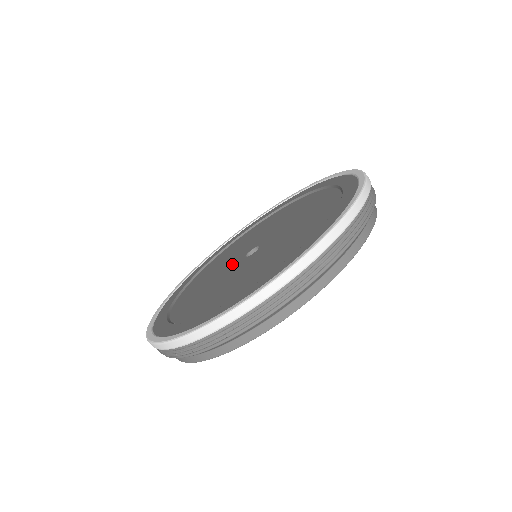
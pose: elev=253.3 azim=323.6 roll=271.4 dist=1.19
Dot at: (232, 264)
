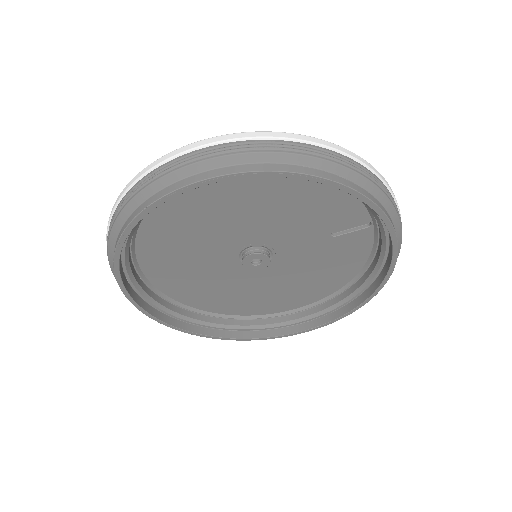
Dot at: occluded
